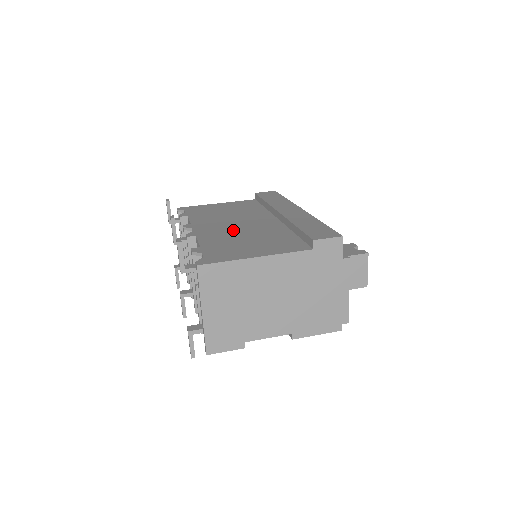
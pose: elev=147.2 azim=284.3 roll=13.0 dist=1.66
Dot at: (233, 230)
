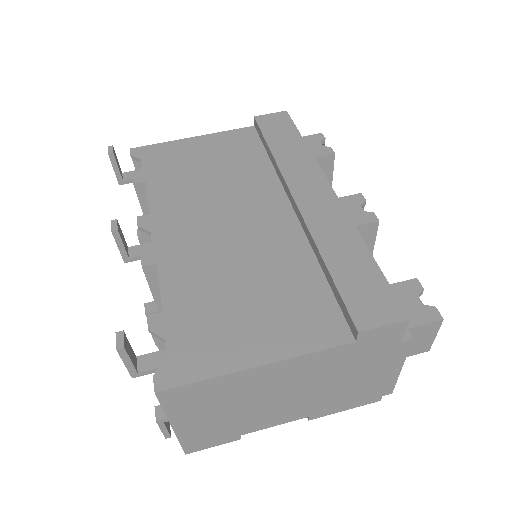
Dot at: (218, 247)
